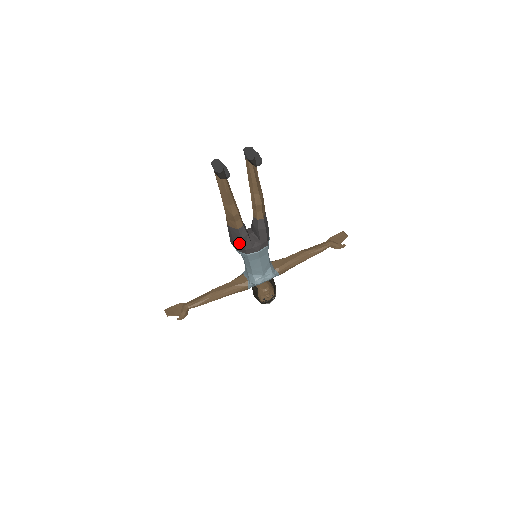
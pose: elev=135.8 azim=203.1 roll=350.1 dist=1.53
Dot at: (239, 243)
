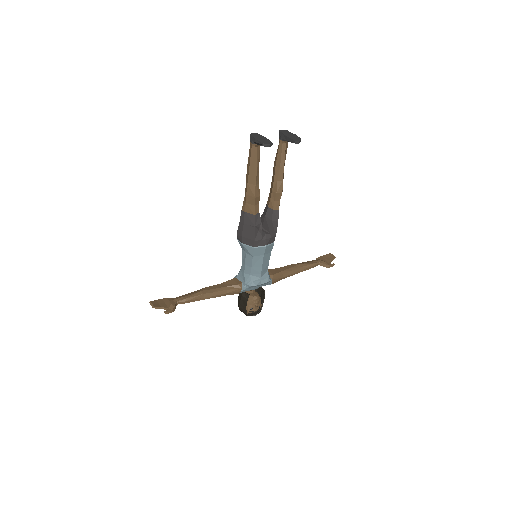
Dot at: (249, 232)
